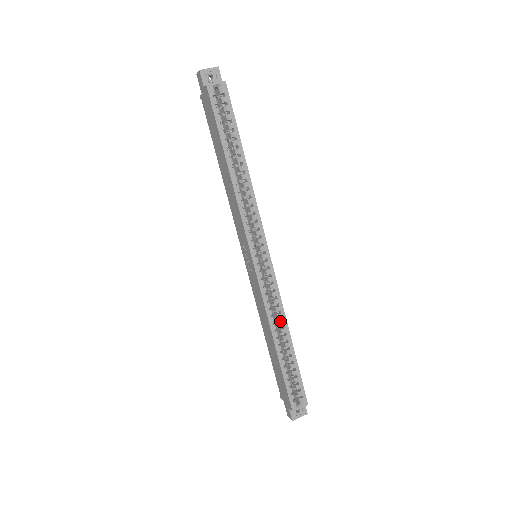
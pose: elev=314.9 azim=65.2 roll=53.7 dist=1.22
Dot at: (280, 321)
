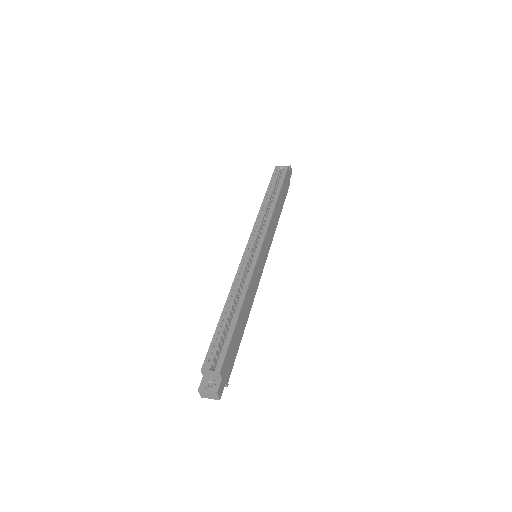
Dot at: (241, 292)
